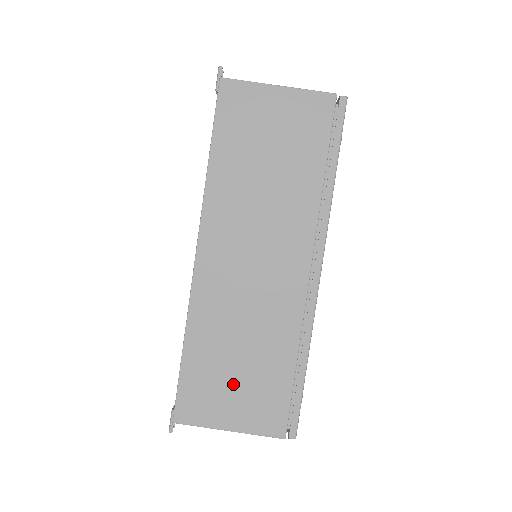
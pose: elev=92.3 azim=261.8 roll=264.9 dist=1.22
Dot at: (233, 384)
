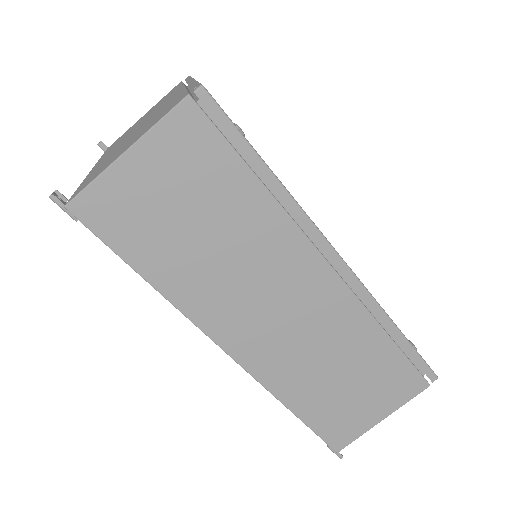
Dot at: (355, 395)
